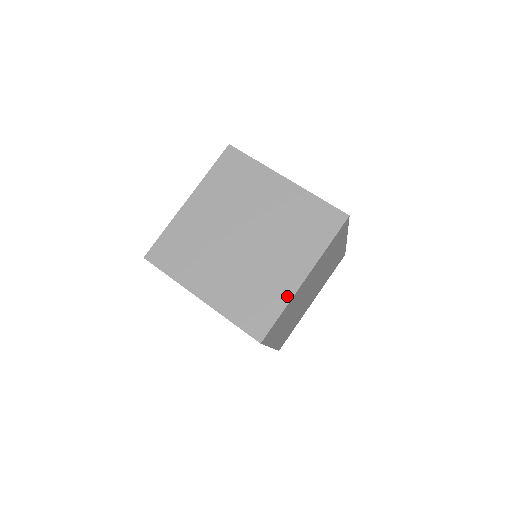
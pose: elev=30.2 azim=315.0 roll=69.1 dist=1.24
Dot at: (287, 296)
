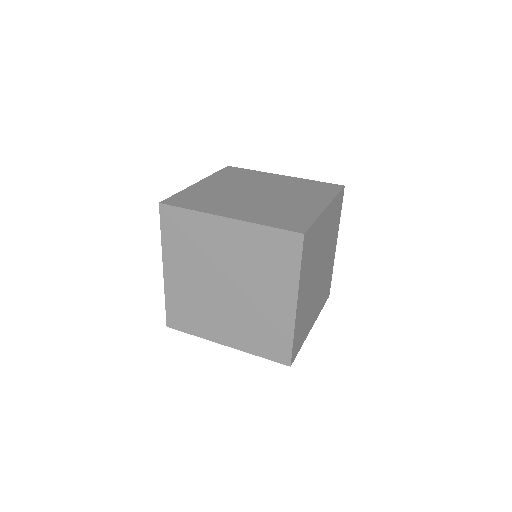
Dot at: (290, 325)
